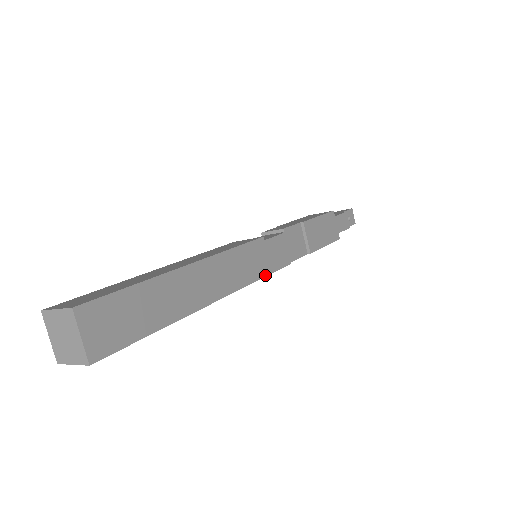
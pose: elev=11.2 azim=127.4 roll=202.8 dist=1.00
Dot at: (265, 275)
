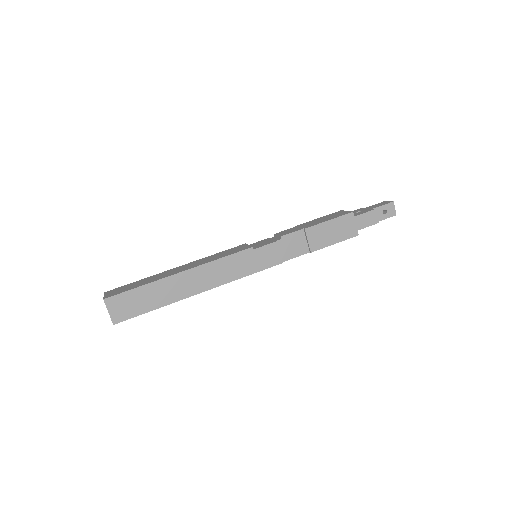
Dot at: (252, 273)
